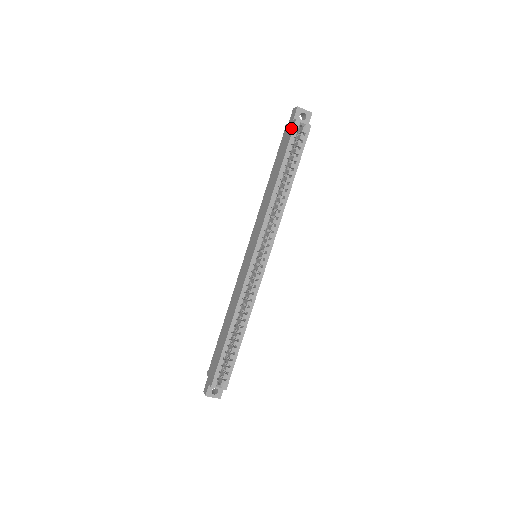
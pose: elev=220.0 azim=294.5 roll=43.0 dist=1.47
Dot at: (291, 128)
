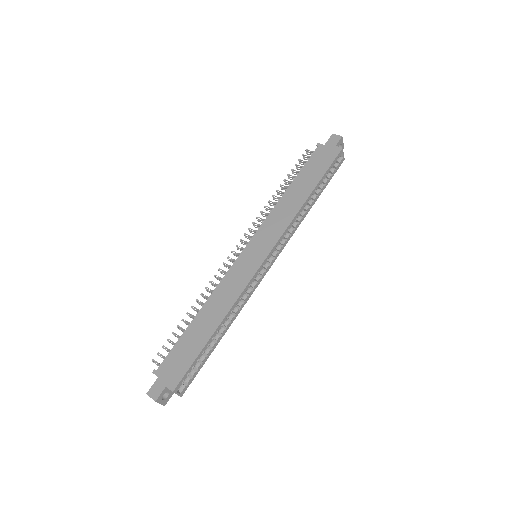
Dot at: (334, 152)
